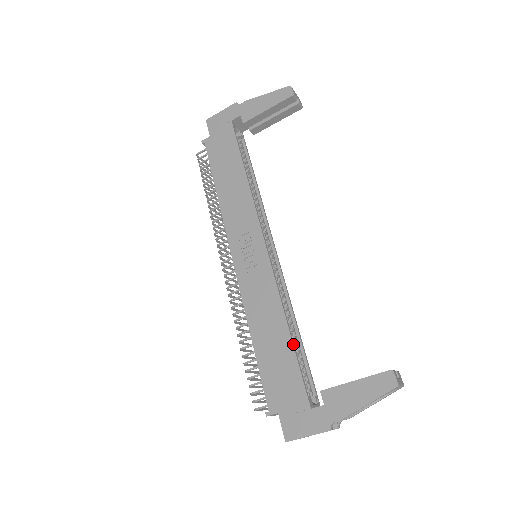
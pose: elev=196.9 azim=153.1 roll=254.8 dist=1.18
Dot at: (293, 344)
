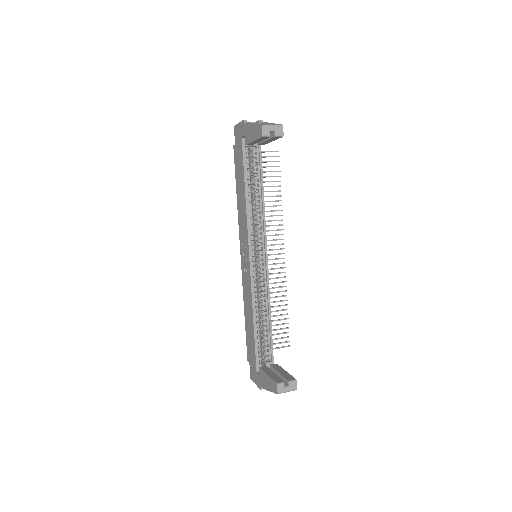
Dot at: (254, 332)
